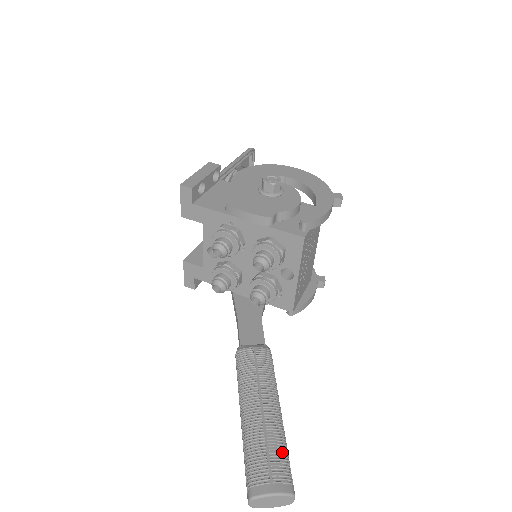
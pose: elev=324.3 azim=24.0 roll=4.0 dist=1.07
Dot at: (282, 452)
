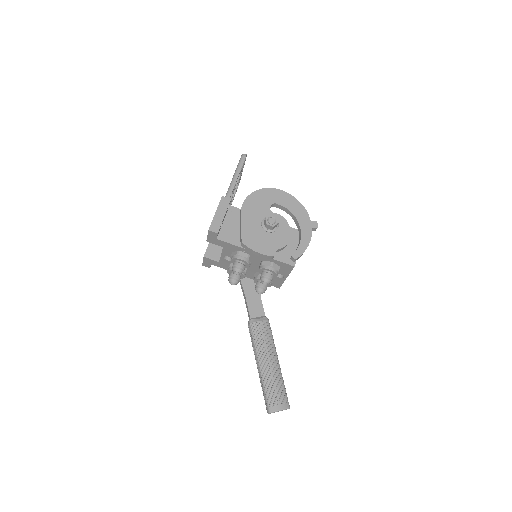
Dot at: (282, 387)
